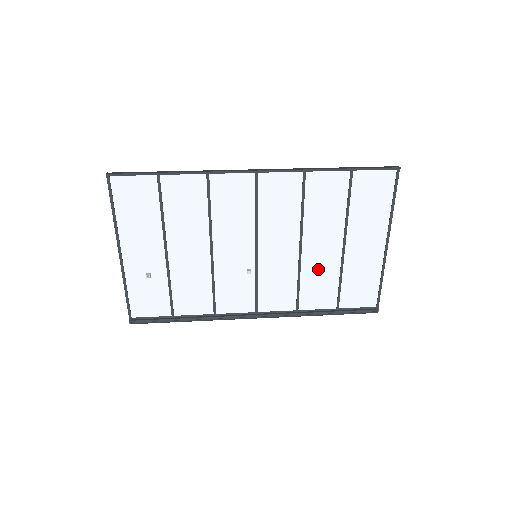
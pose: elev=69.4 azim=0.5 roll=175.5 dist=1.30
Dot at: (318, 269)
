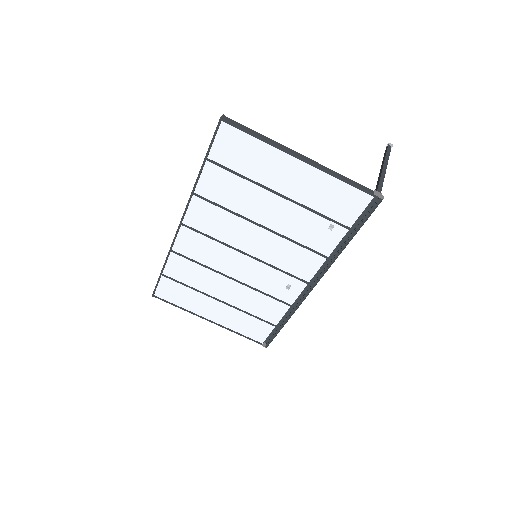
Dot at: (293, 224)
